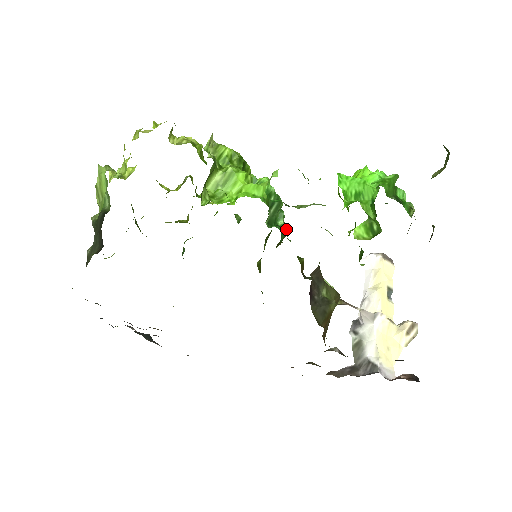
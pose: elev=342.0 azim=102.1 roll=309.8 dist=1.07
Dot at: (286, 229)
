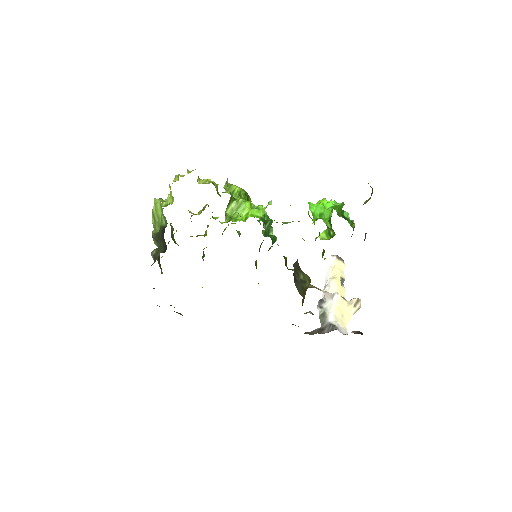
Dot at: occluded
